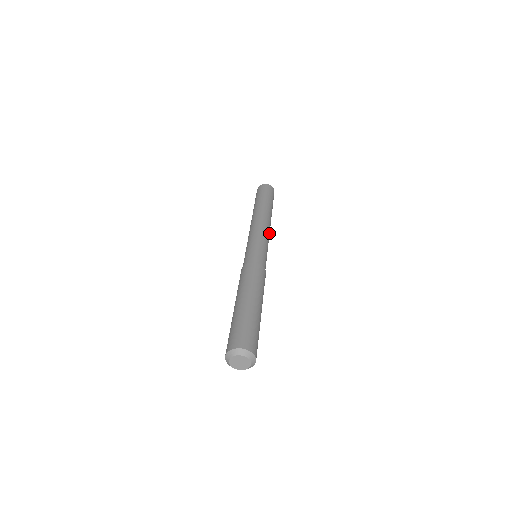
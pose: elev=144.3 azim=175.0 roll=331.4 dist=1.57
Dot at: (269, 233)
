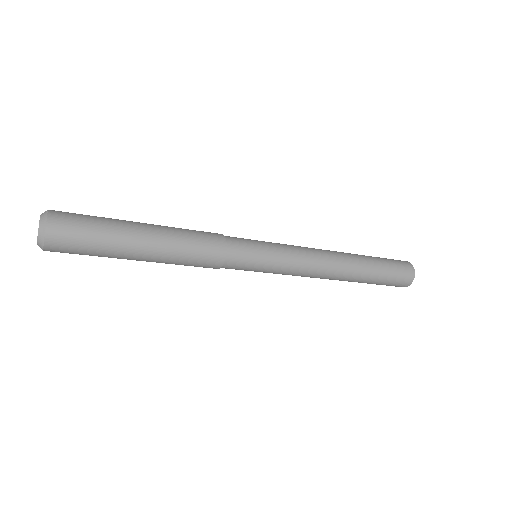
Dot at: (312, 271)
